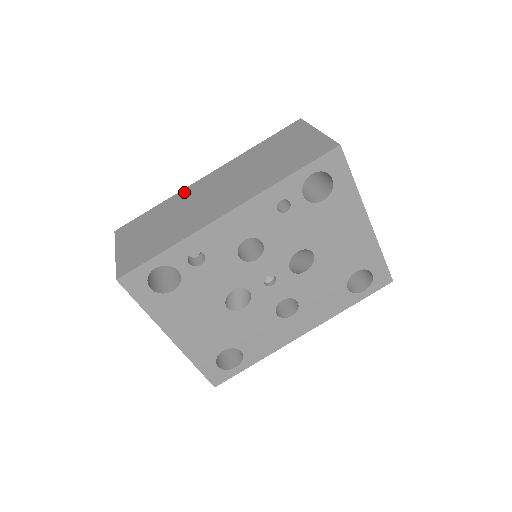
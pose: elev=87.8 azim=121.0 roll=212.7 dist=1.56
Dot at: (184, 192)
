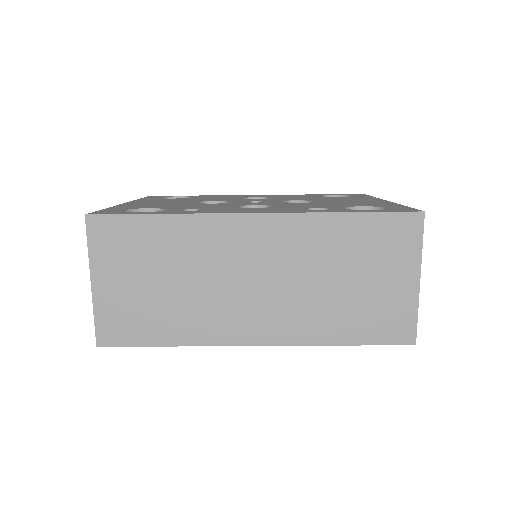
Dot at: (211, 226)
